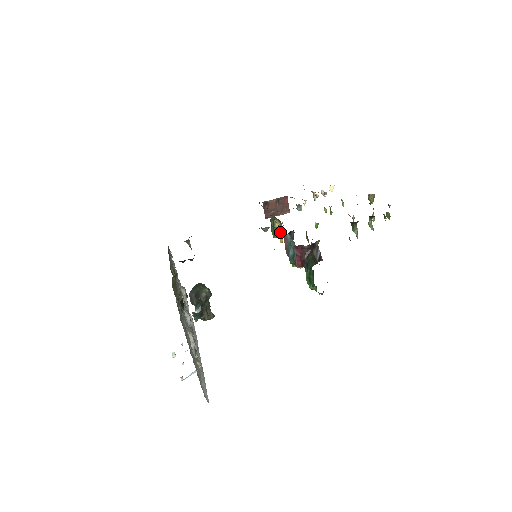
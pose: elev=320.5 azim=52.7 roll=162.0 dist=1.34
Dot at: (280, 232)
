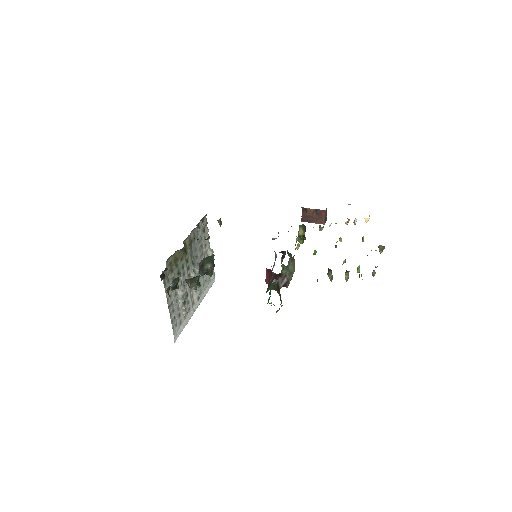
Dot at: (302, 239)
